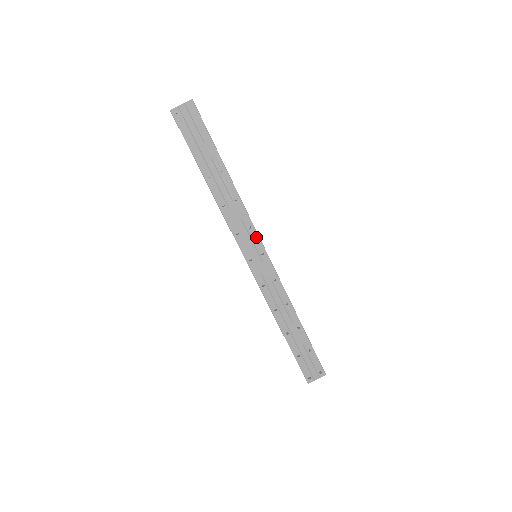
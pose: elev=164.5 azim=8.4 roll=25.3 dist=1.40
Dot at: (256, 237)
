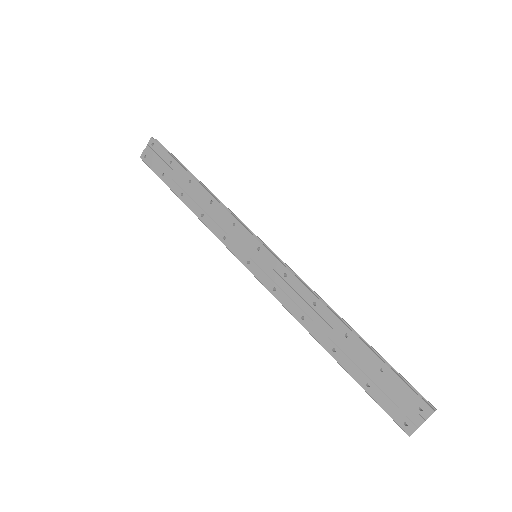
Dot at: (245, 232)
